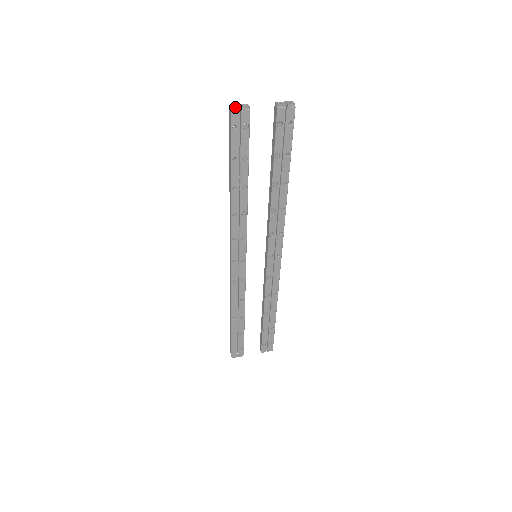
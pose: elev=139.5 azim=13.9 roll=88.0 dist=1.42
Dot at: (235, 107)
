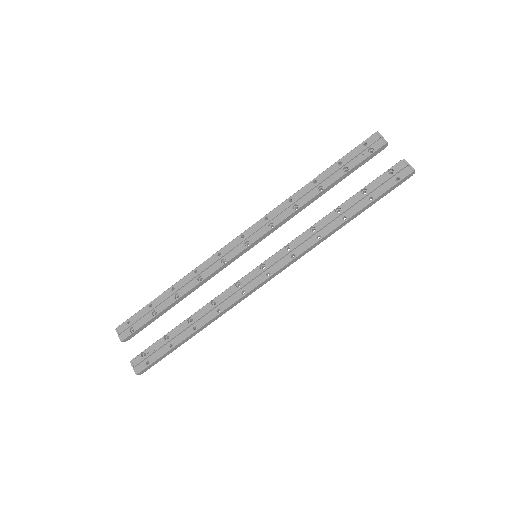
Dot at: (380, 134)
